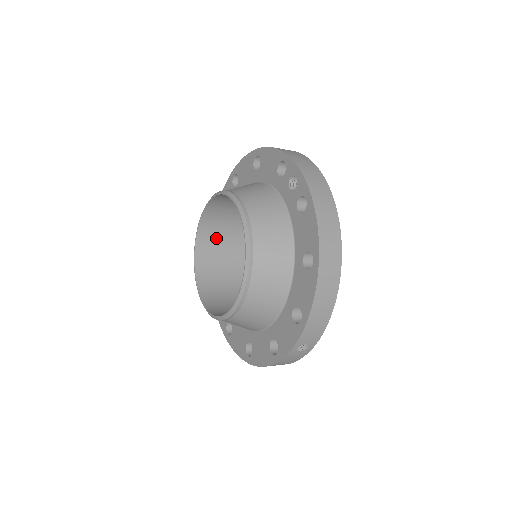
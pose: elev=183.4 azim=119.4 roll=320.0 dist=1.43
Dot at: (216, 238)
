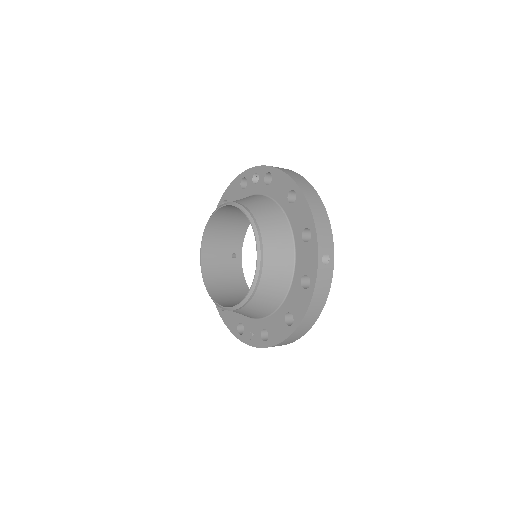
Dot at: (219, 277)
